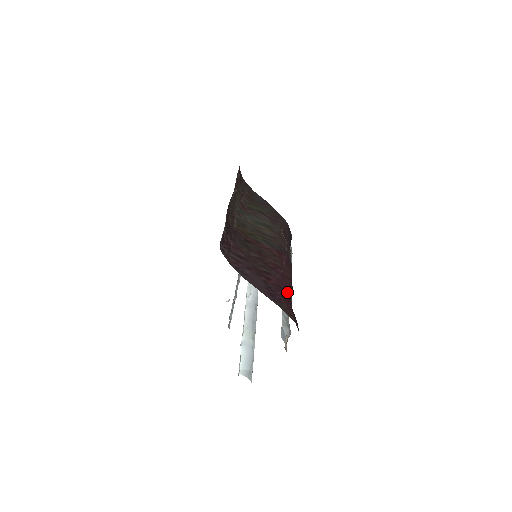
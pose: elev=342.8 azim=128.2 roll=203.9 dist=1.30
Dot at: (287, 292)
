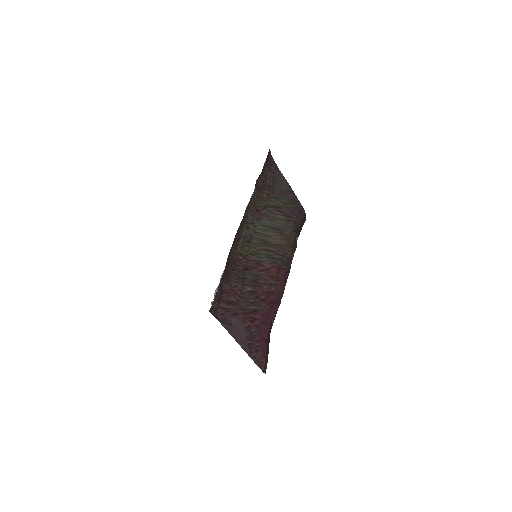
Dot at: (270, 324)
